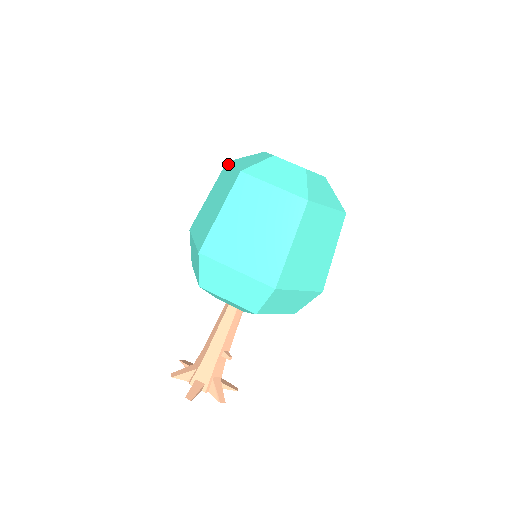
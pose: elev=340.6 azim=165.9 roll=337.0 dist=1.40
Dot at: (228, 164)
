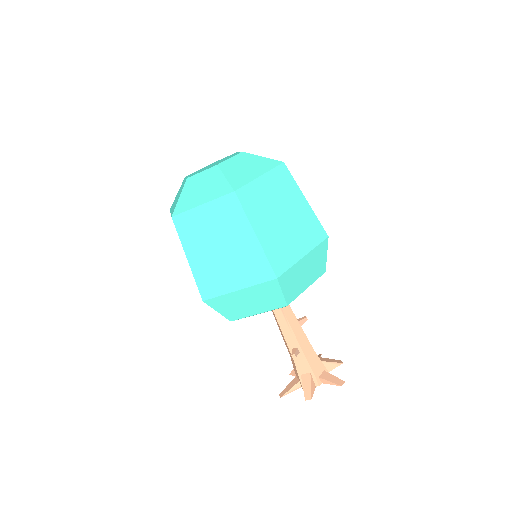
Dot at: occluded
